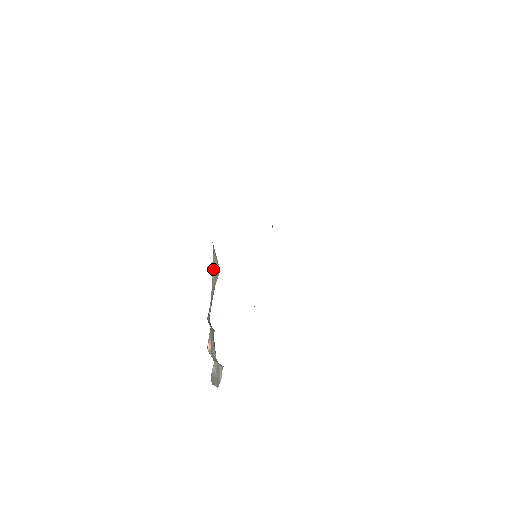
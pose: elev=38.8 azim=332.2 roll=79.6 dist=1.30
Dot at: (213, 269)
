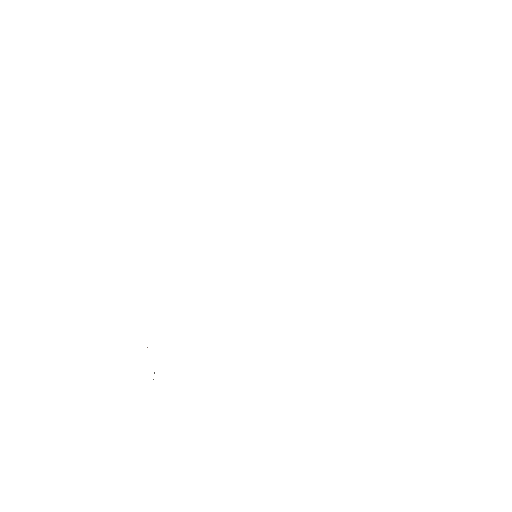
Dot at: occluded
